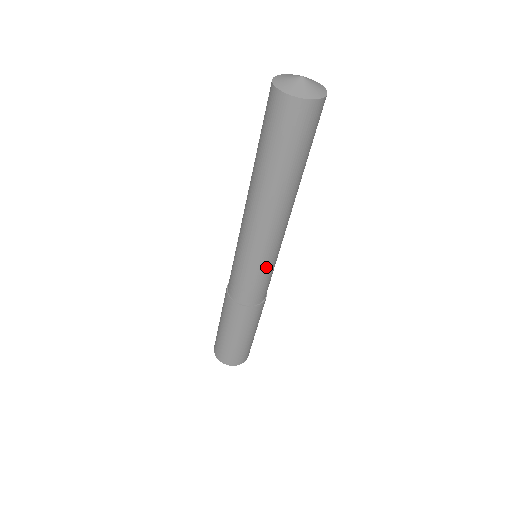
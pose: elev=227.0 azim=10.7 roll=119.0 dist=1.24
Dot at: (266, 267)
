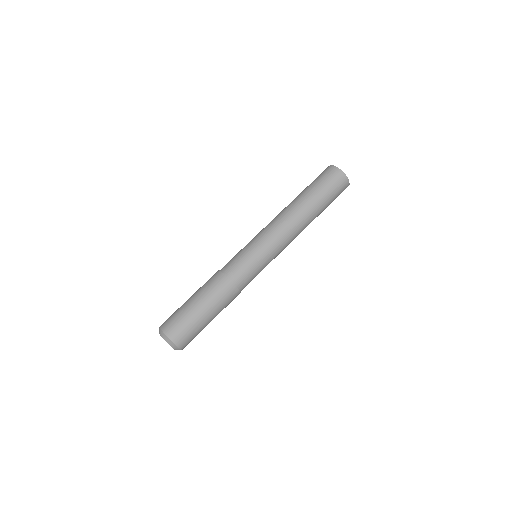
Dot at: (258, 250)
